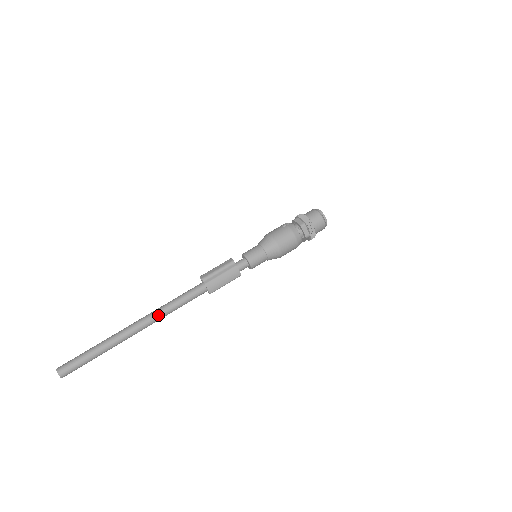
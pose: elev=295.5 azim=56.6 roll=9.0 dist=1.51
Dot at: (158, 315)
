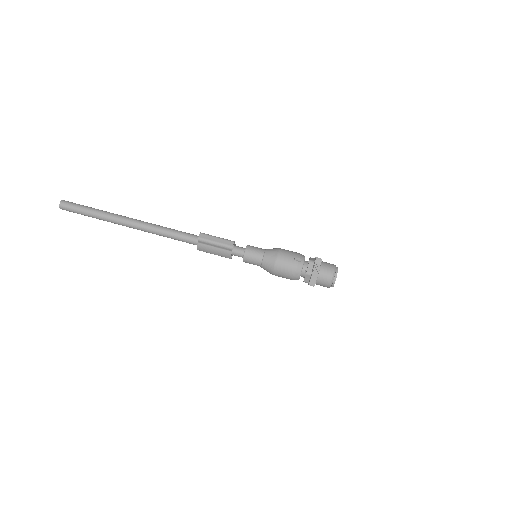
Dot at: (150, 230)
